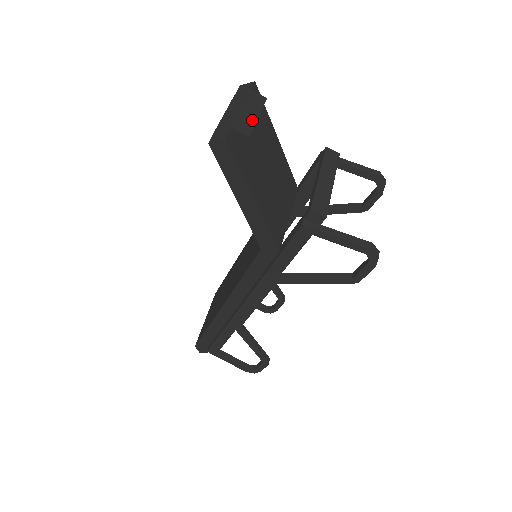
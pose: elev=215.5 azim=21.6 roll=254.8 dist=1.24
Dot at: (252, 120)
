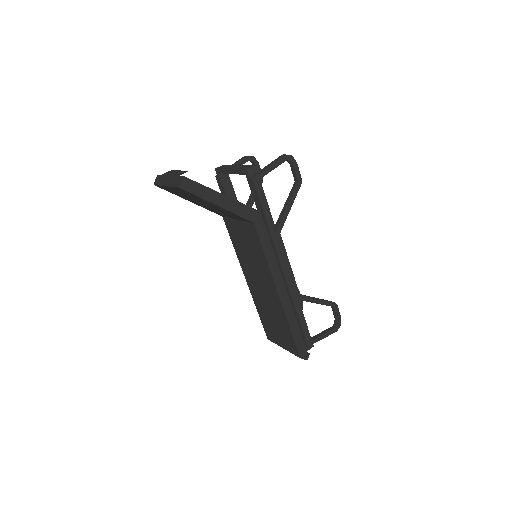
Dot at: (180, 172)
